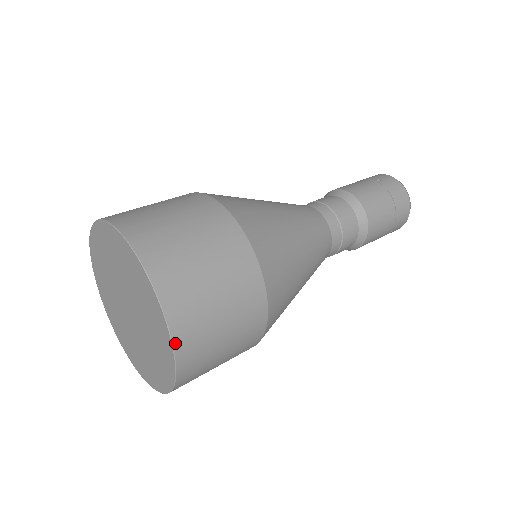
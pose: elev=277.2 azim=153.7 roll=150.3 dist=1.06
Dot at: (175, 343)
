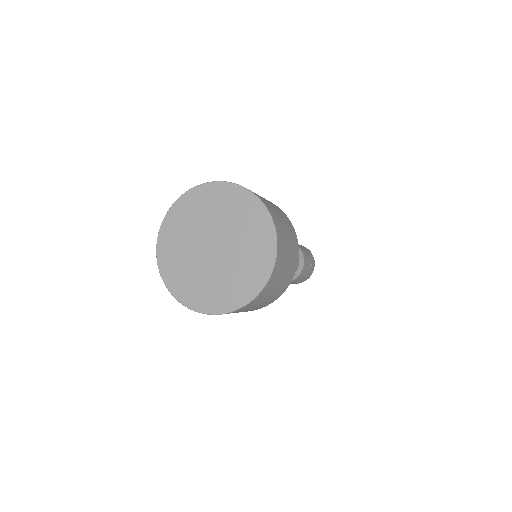
Dot at: (262, 201)
